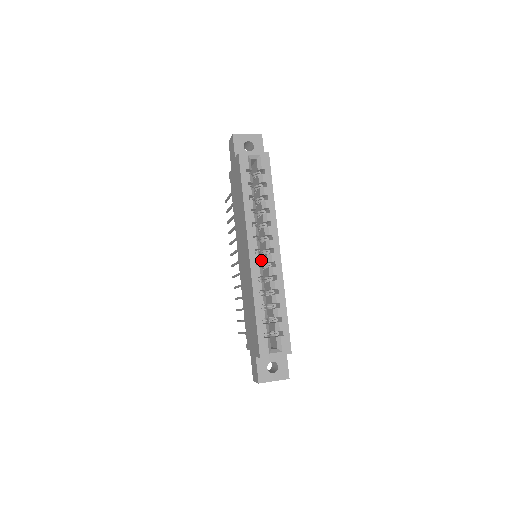
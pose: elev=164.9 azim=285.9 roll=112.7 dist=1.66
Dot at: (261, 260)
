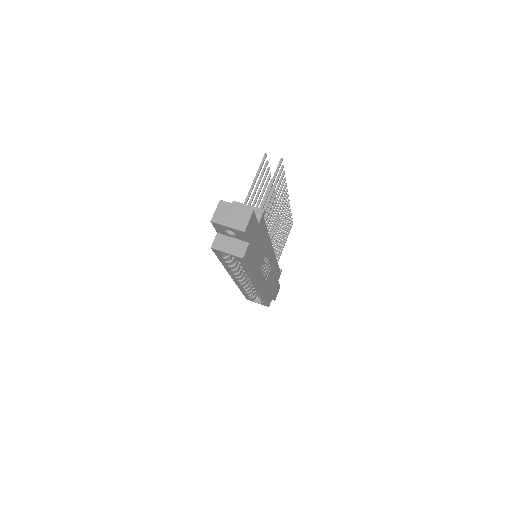
Dot at: (244, 281)
